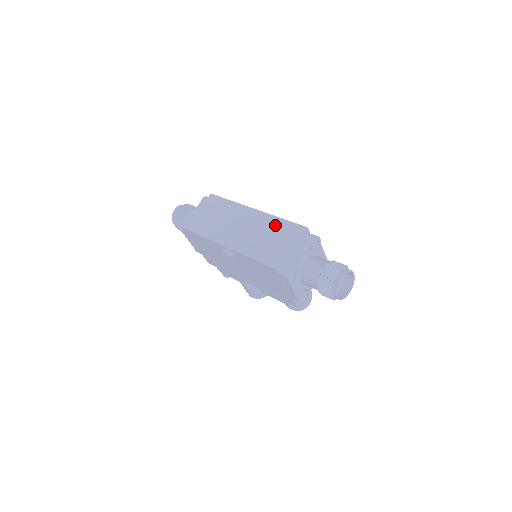
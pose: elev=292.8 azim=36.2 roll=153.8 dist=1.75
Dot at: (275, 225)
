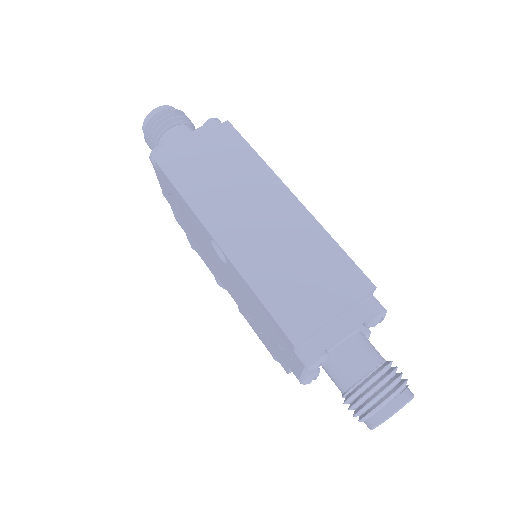
Dot at: (320, 250)
